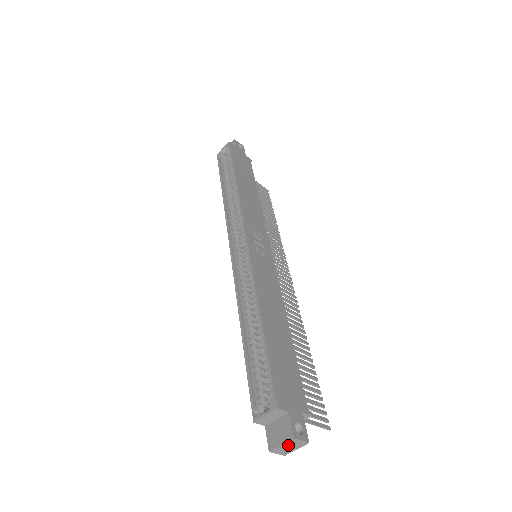
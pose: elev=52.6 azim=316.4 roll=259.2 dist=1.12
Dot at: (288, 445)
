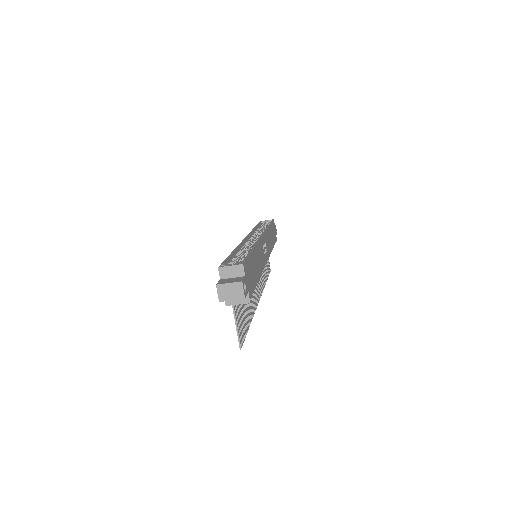
Dot at: (232, 288)
